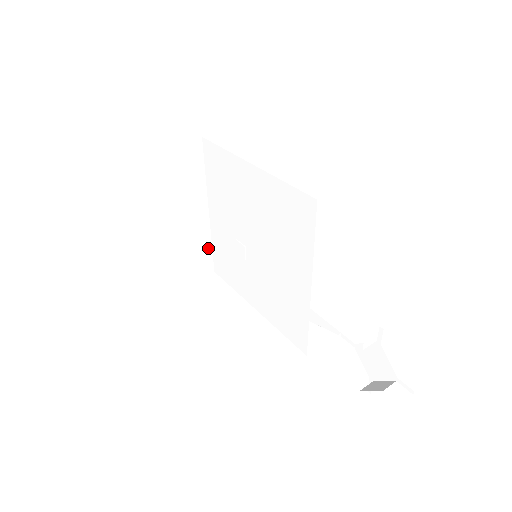
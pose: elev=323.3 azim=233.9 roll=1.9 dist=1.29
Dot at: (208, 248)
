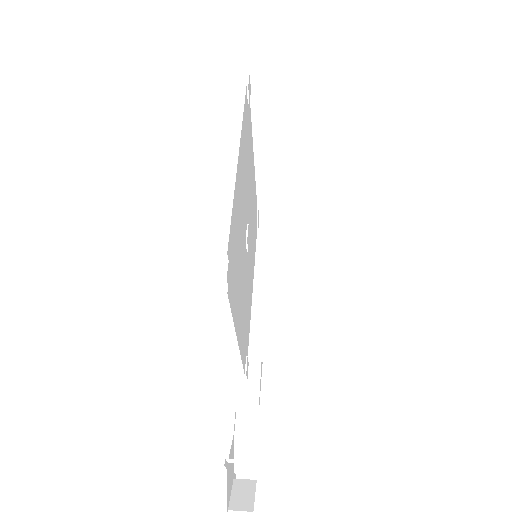
Dot at: (267, 194)
